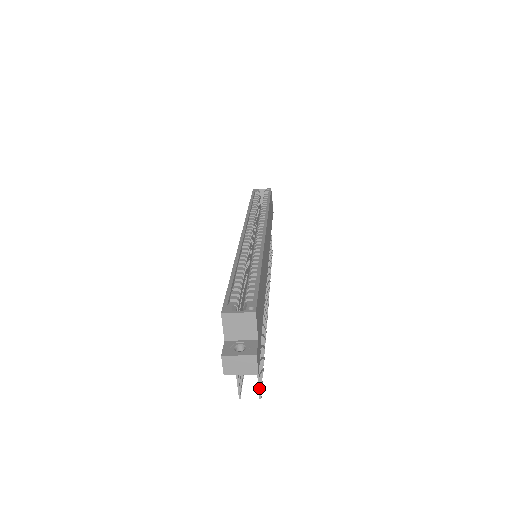
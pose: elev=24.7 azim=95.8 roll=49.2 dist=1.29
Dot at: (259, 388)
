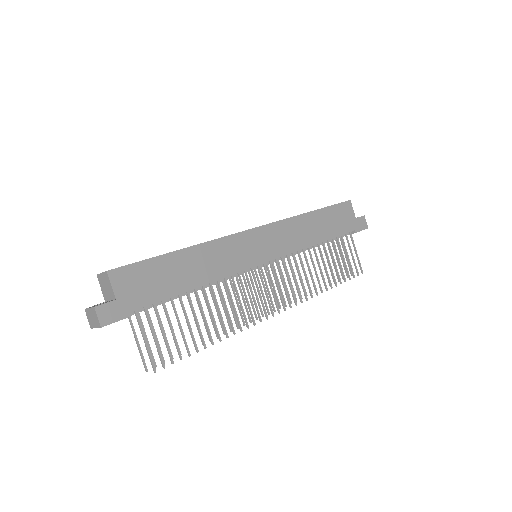
Dot at: (150, 359)
